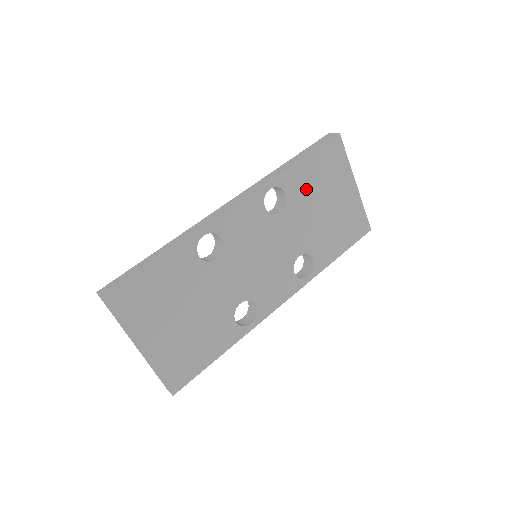
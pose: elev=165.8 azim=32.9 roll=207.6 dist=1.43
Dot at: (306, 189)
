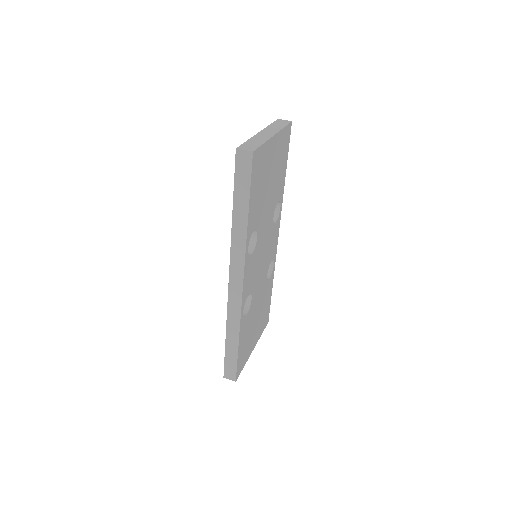
Dot at: (259, 205)
